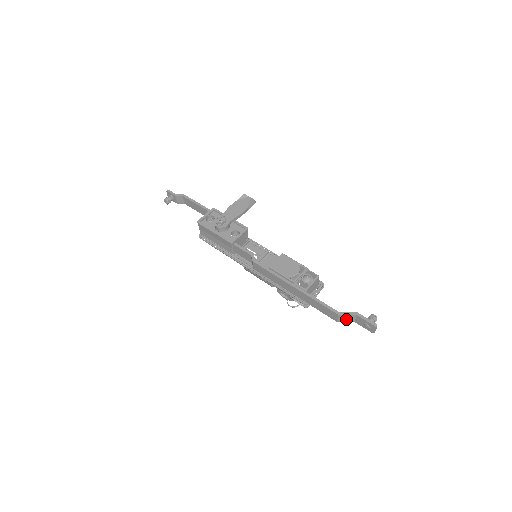
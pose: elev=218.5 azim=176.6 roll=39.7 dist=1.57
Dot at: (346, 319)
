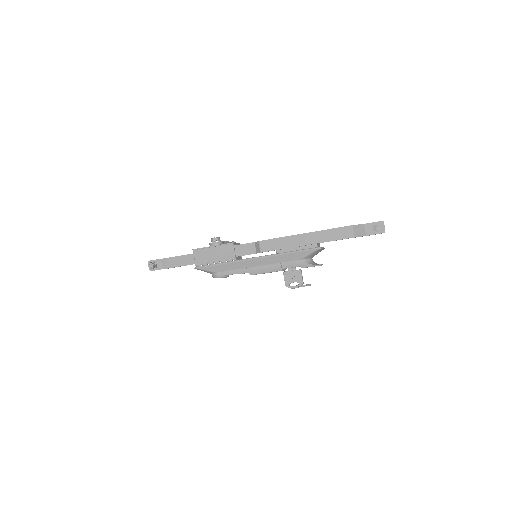
Dot at: (359, 232)
